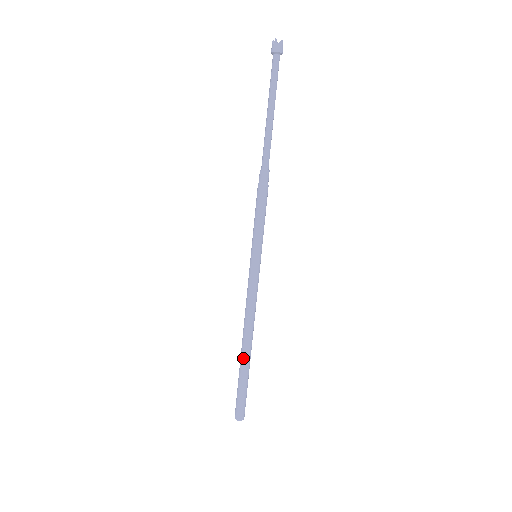
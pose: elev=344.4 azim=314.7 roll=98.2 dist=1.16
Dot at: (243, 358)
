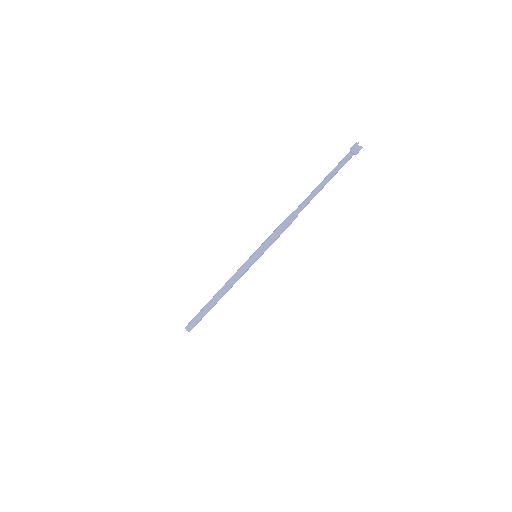
Dot at: (211, 303)
